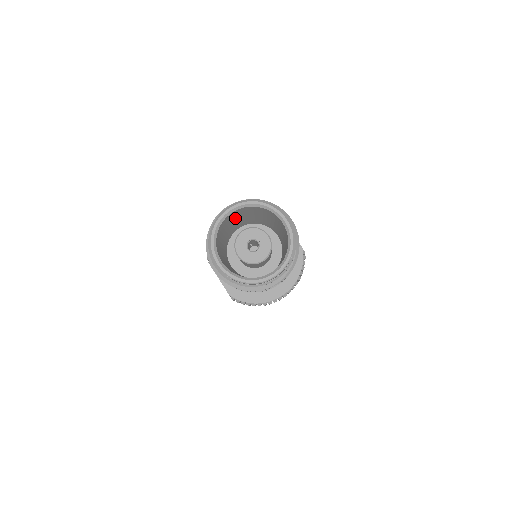
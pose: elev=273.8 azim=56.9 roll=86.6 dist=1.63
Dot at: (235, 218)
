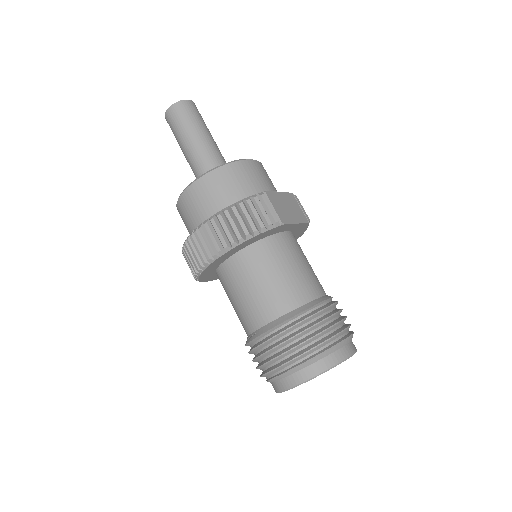
Dot at: occluded
